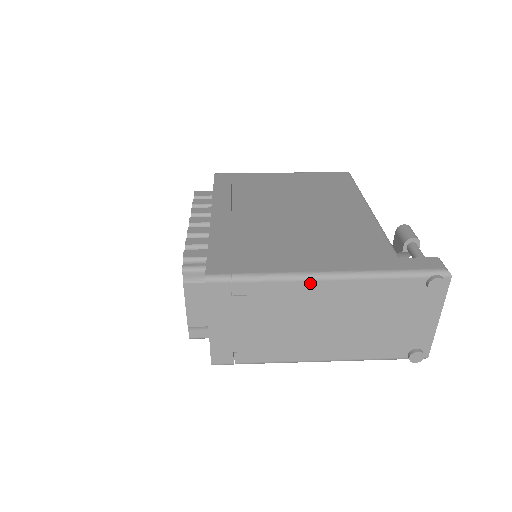
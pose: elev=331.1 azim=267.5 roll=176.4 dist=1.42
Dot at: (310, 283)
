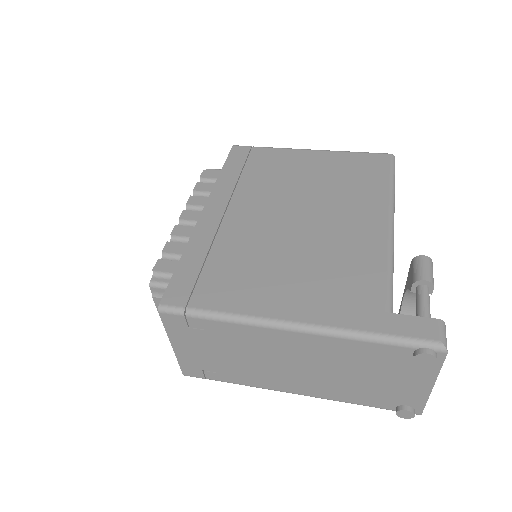
Dot at: (271, 330)
